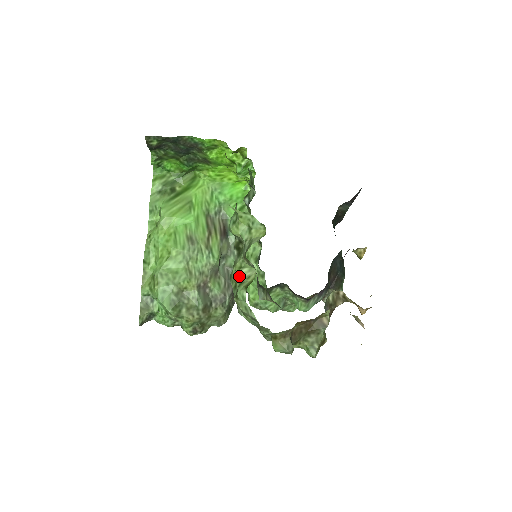
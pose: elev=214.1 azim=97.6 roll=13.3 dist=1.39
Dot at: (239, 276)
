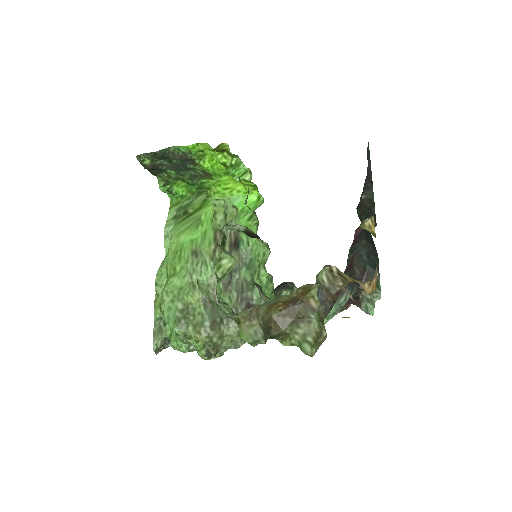
Dot at: (220, 269)
